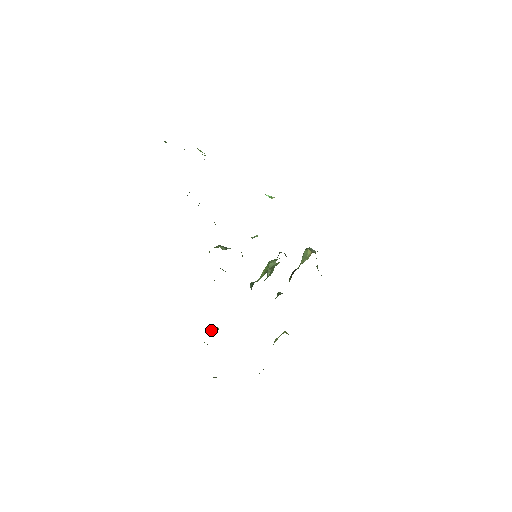
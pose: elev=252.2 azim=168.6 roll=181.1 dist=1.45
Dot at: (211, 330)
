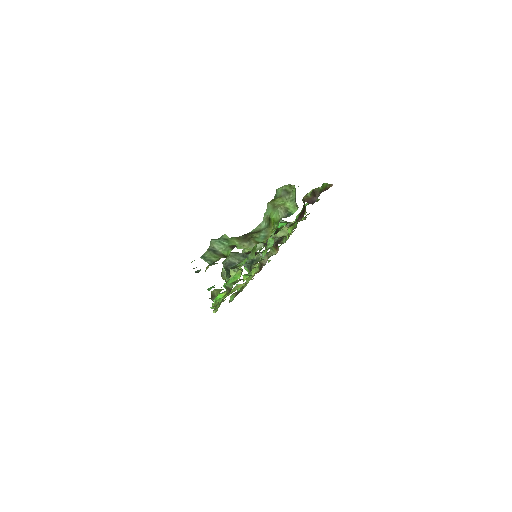
Dot at: (214, 300)
